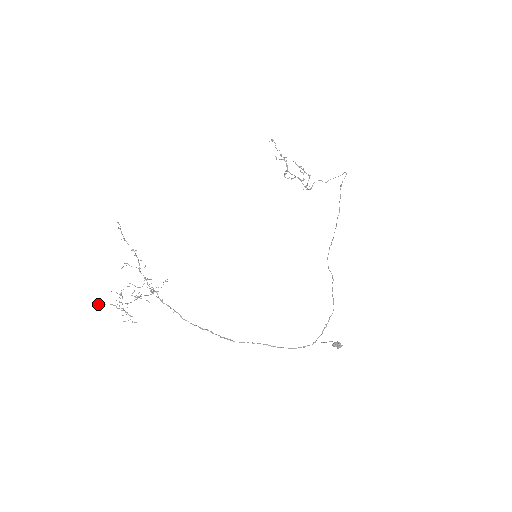
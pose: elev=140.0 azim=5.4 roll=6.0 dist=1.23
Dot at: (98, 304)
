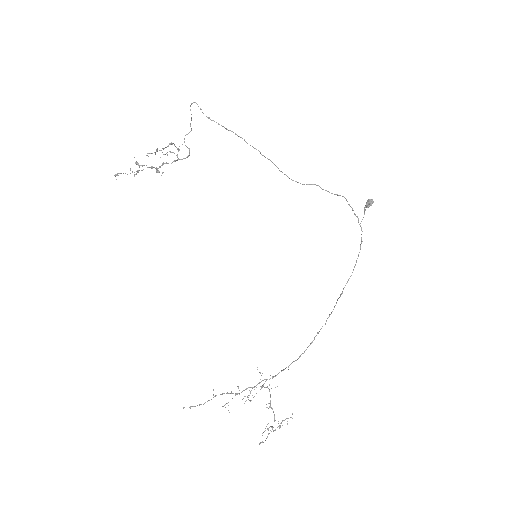
Dot at: occluded
